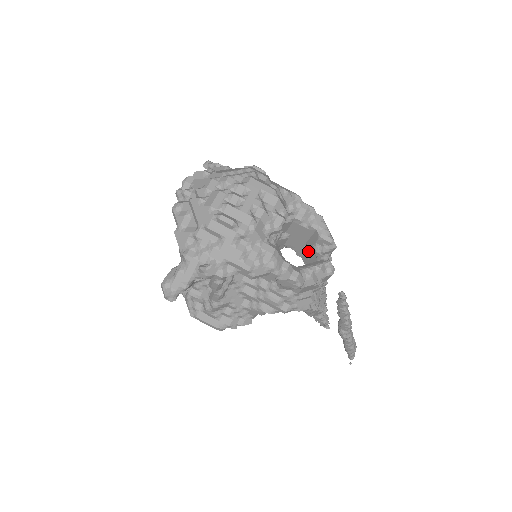
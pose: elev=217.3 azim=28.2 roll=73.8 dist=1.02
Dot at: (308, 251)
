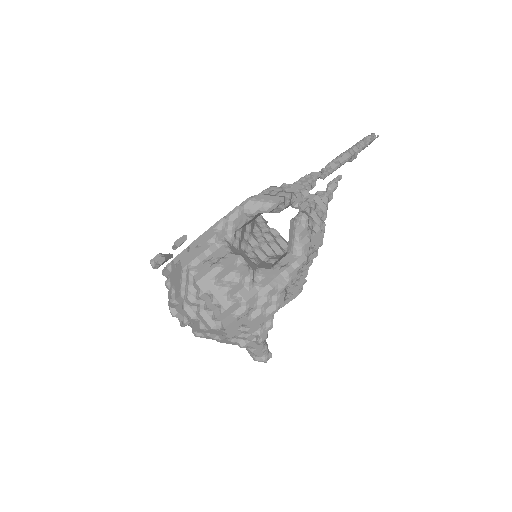
Dot at: occluded
